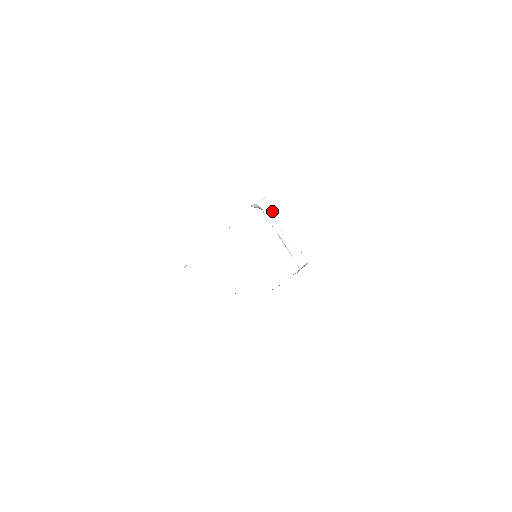
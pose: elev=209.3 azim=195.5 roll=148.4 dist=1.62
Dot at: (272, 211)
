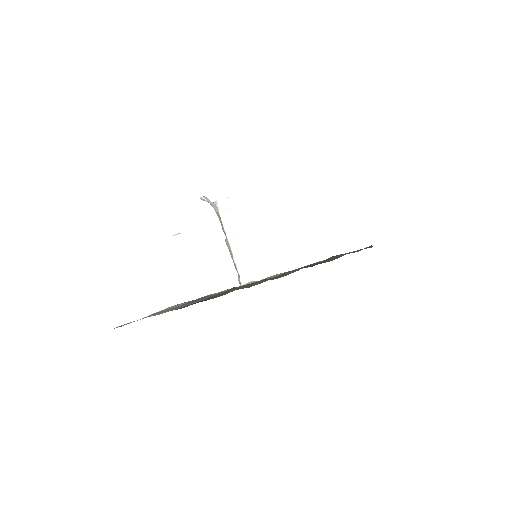
Dot at: (230, 214)
